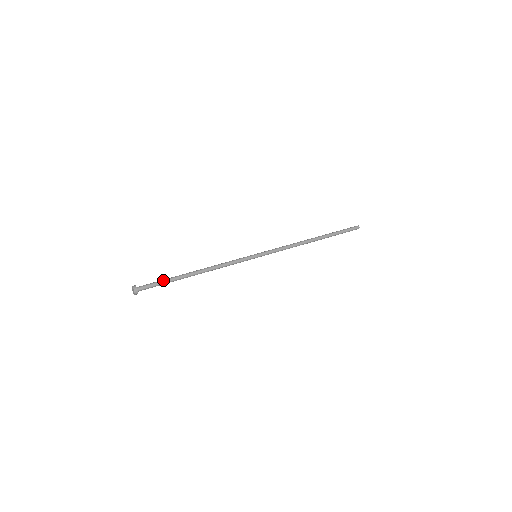
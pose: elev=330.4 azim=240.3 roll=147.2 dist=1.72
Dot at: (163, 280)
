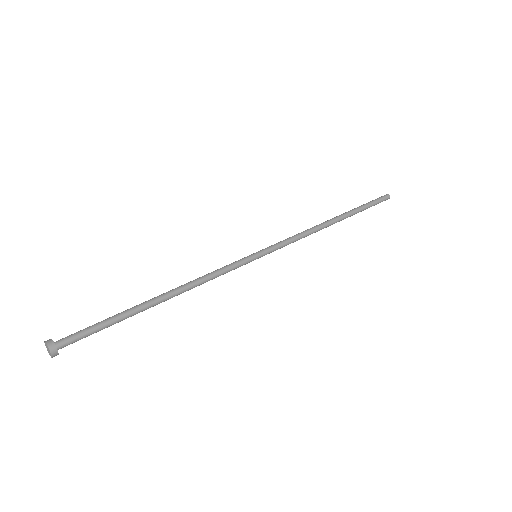
Dot at: (106, 322)
